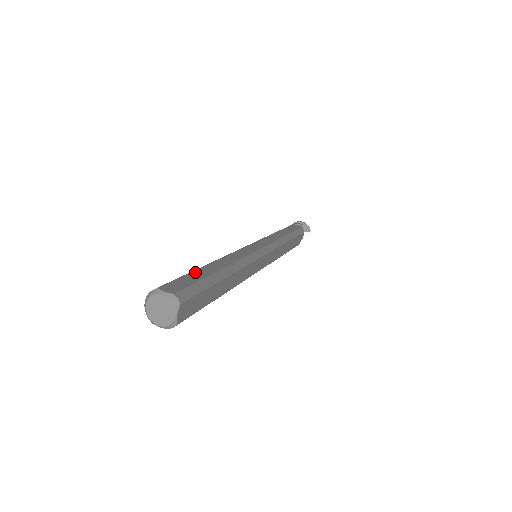
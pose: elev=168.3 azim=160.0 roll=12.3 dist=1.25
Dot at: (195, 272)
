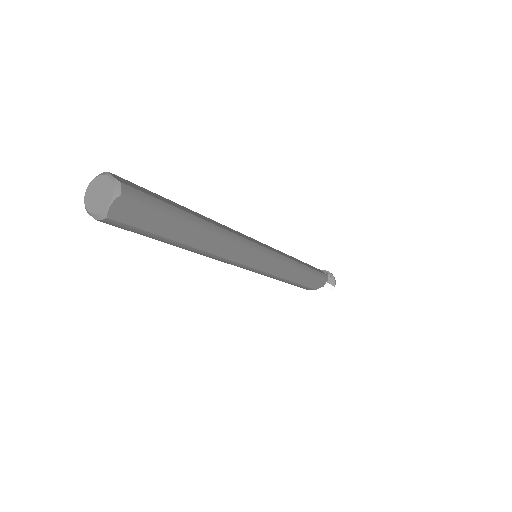
Dot at: (167, 199)
